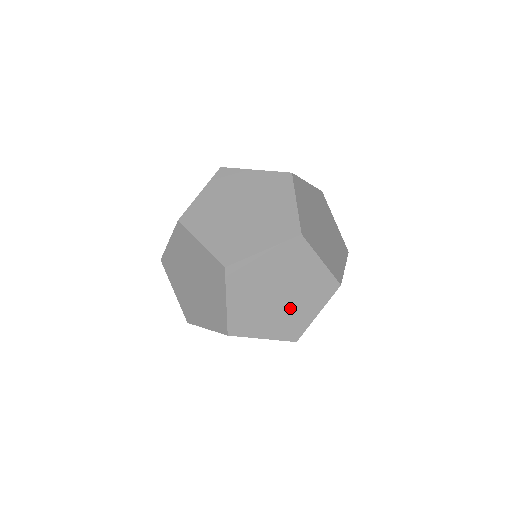
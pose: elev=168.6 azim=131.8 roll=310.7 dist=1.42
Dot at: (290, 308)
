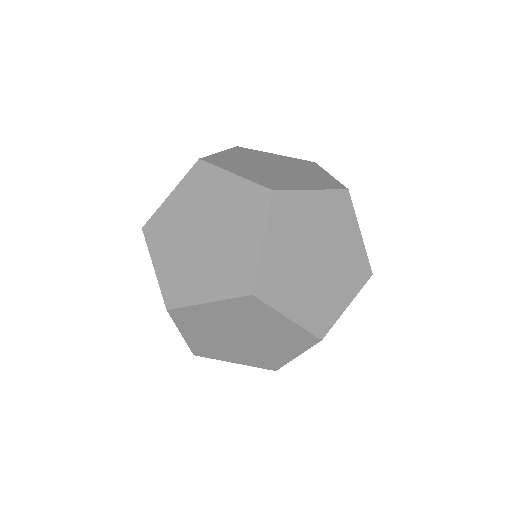
Dot at: (337, 257)
